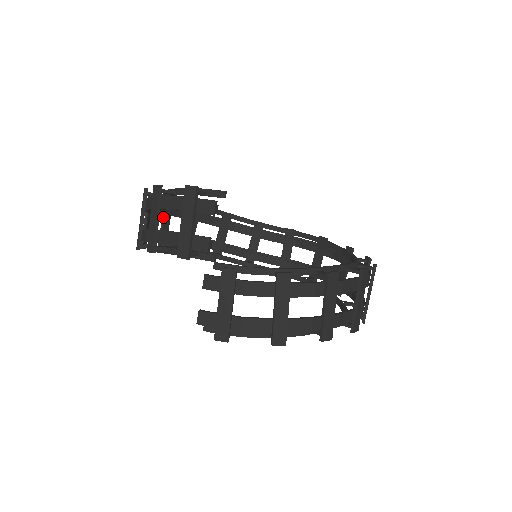
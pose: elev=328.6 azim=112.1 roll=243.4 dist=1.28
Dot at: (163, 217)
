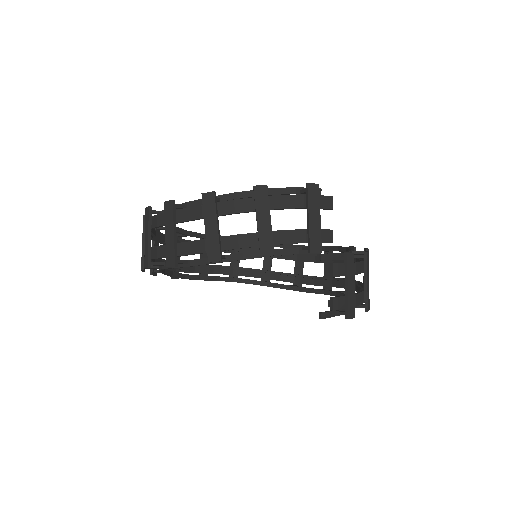
Dot at: (150, 231)
